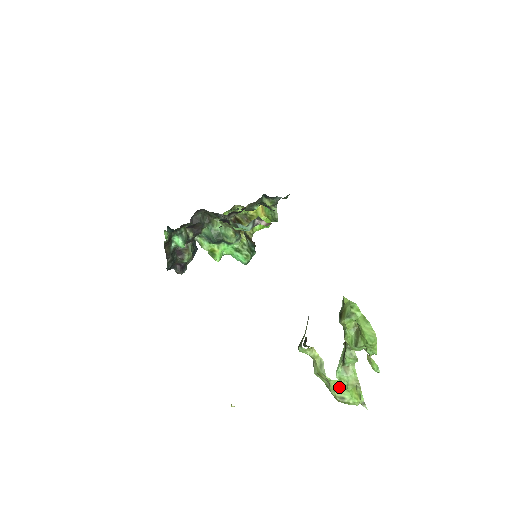
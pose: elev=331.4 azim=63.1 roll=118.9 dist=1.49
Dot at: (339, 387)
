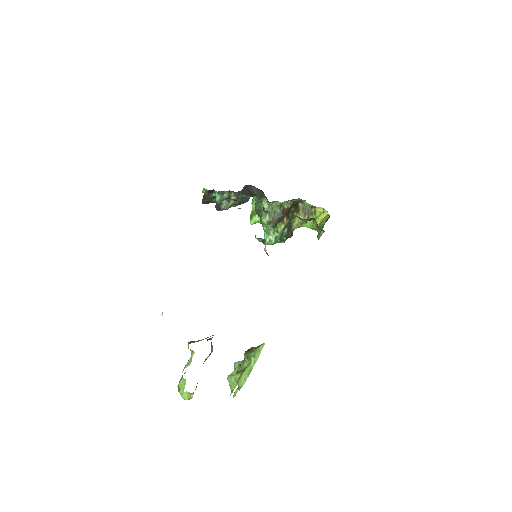
Dot at: (183, 383)
